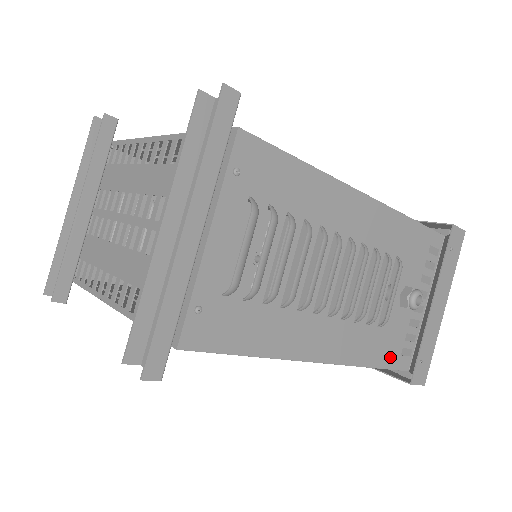
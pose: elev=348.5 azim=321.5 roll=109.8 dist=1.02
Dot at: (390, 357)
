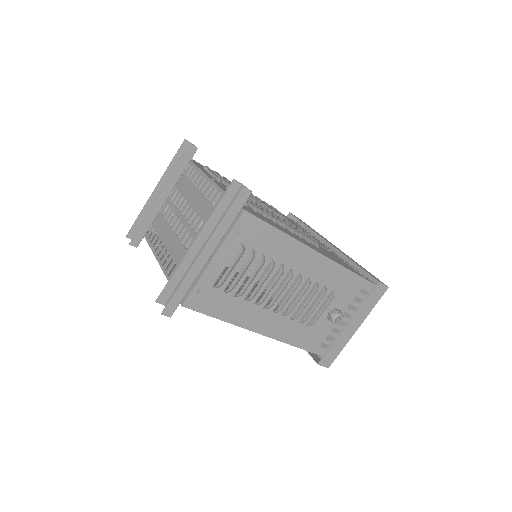
Dot at: (311, 345)
